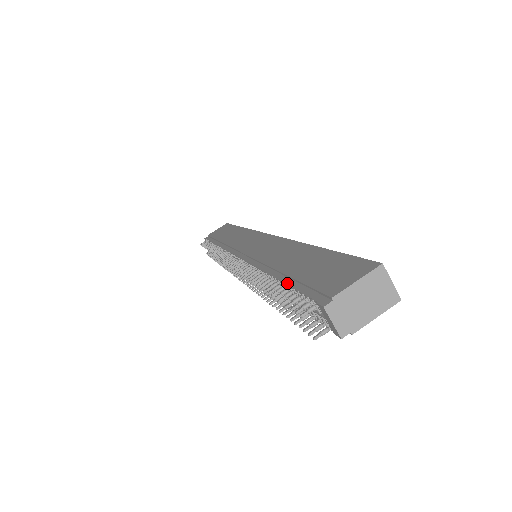
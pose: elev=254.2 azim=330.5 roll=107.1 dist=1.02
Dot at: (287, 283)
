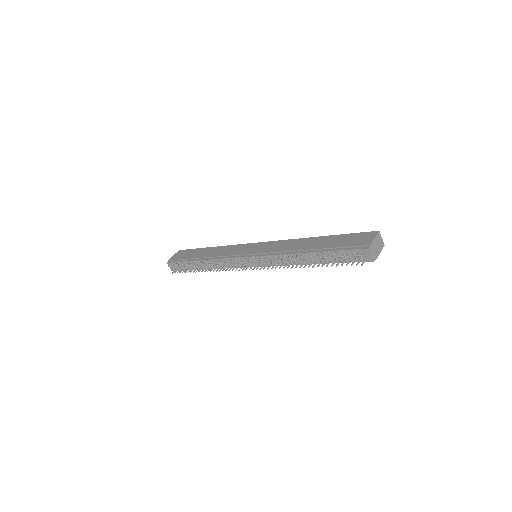
Dot at: (328, 251)
